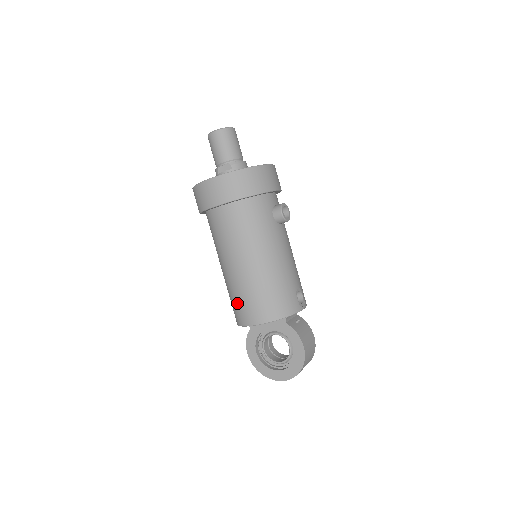
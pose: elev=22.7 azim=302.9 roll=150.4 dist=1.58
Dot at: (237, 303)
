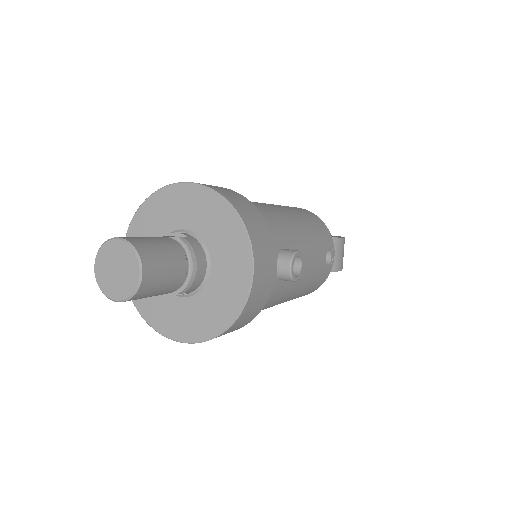
Dot at: occluded
